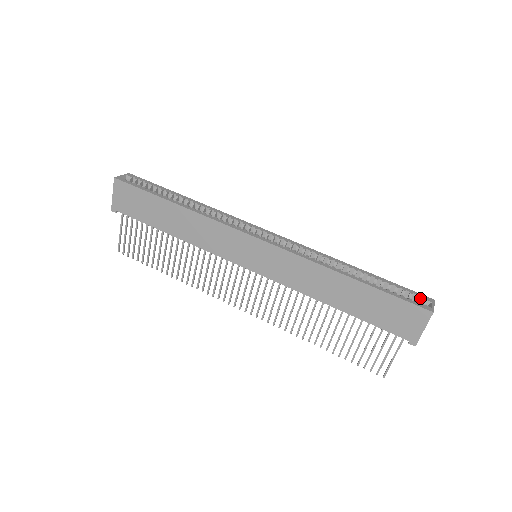
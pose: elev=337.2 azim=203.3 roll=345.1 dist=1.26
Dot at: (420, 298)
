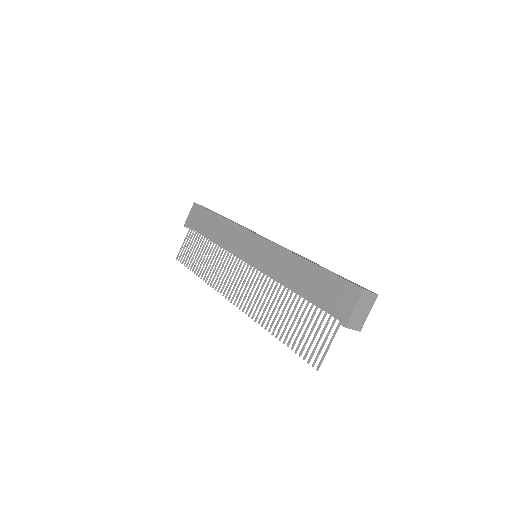
Dot at: occluded
